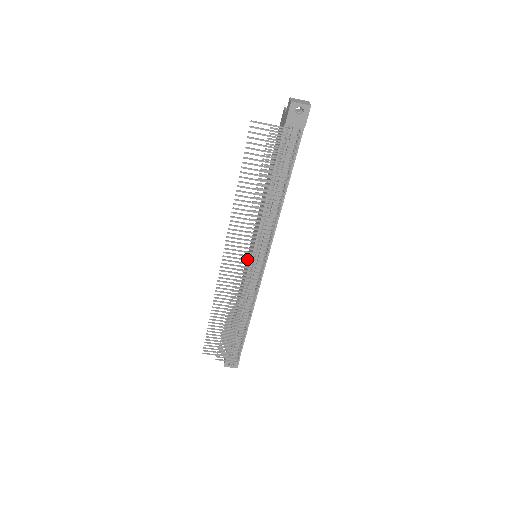
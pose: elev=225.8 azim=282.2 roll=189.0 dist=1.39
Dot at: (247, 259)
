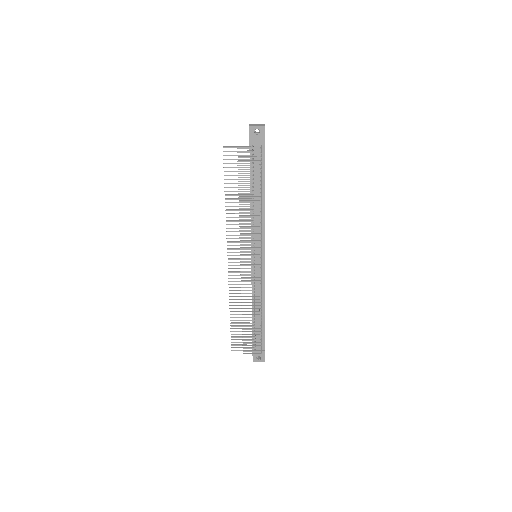
Dot at: occluded
